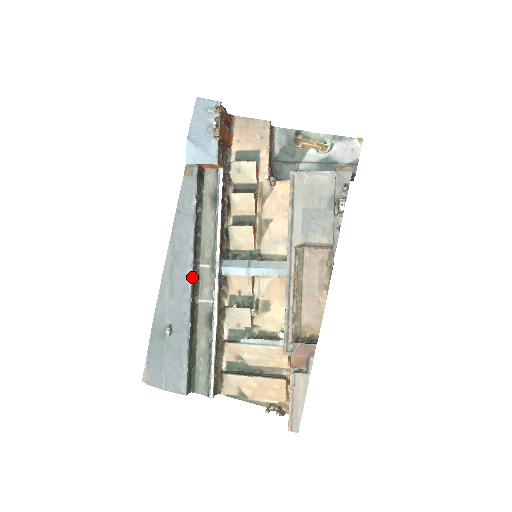
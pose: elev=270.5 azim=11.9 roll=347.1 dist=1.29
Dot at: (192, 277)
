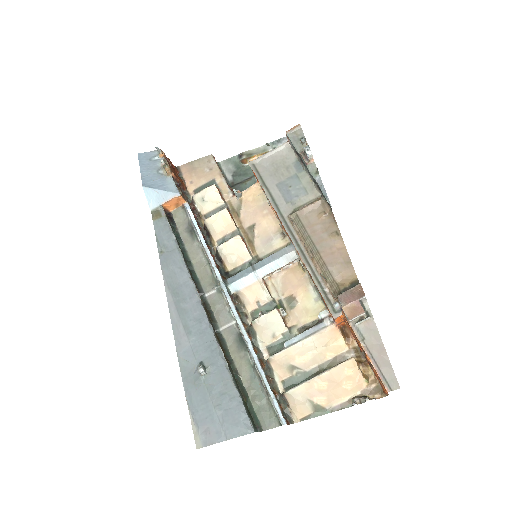
Dot at: (202, 304)
